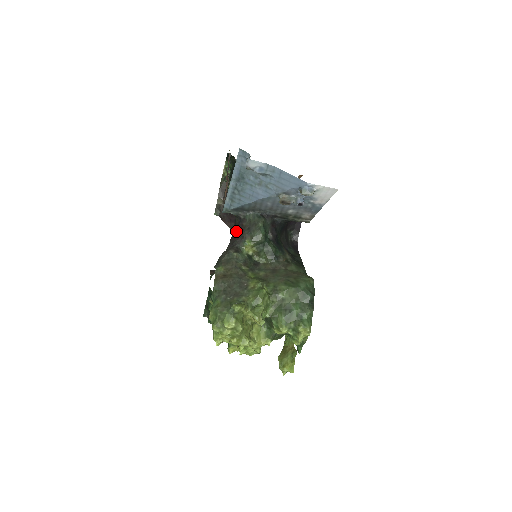
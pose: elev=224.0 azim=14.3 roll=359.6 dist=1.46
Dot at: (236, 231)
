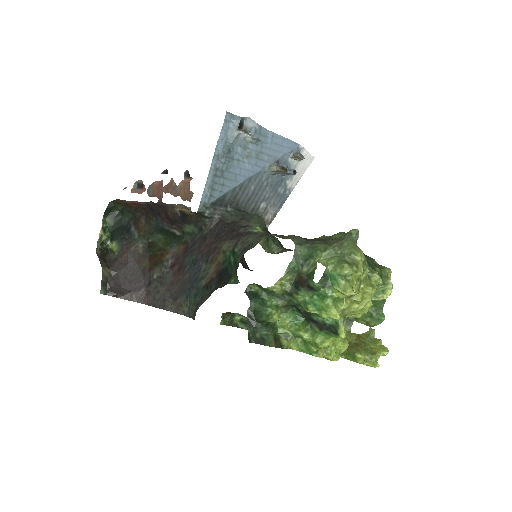
Dot at: (223, 230)
